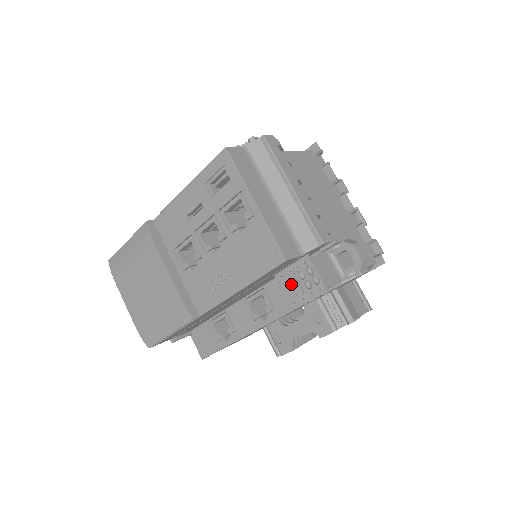
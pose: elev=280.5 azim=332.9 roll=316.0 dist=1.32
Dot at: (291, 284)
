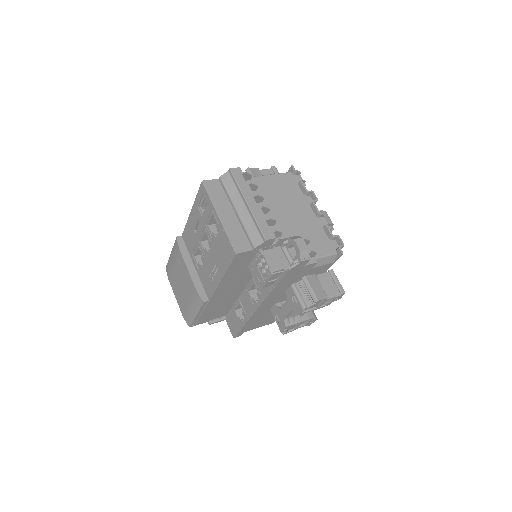
Dot at: (256, 272)
